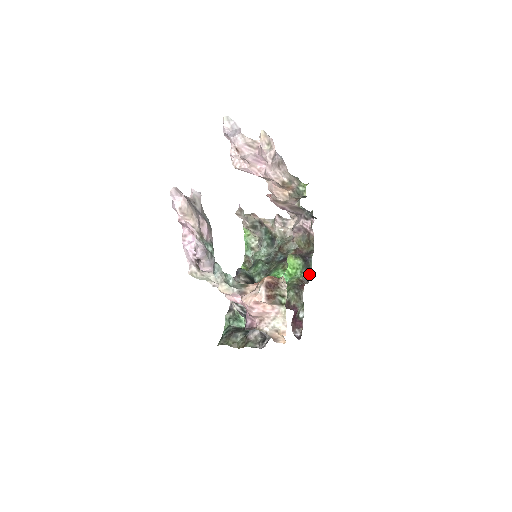
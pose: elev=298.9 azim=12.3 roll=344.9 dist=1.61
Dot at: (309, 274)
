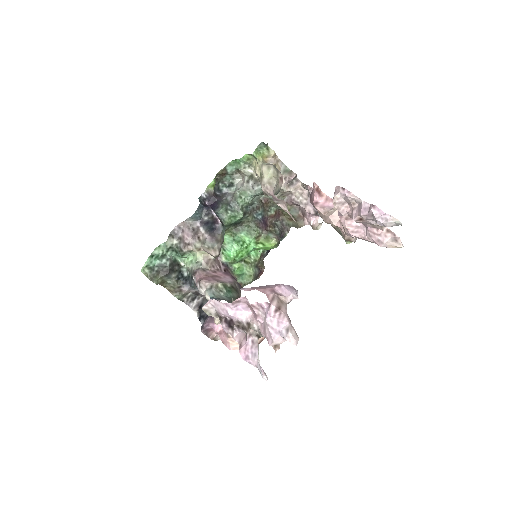
Dot at: occluded
